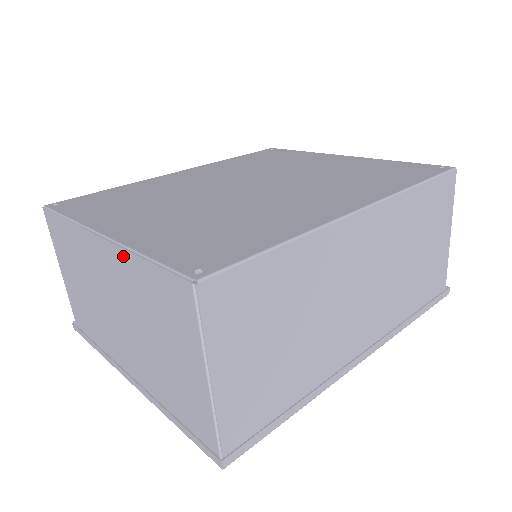
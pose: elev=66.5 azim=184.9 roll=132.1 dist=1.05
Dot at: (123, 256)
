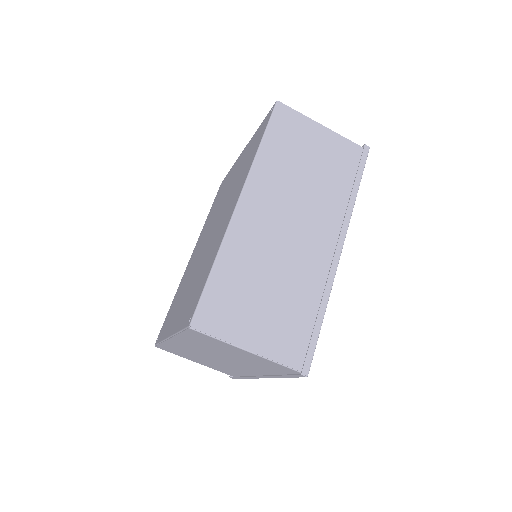
Dot at: (179, 338)
